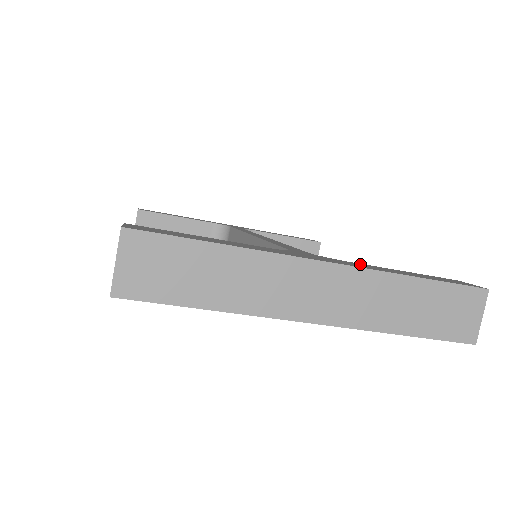
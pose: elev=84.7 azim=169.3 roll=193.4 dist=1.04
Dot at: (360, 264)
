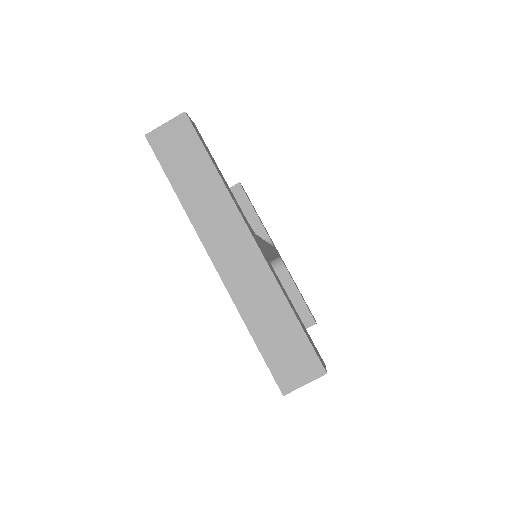
Dot at: occluded
